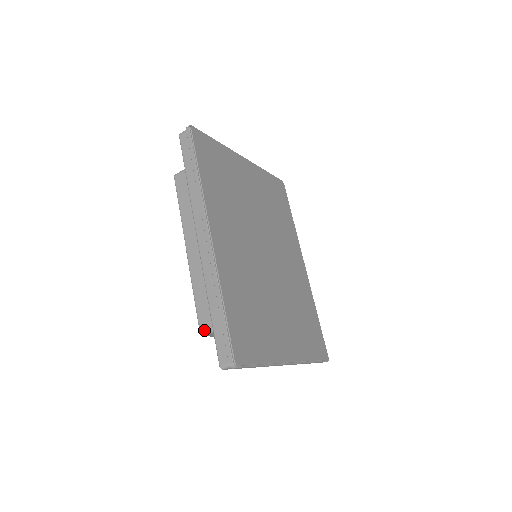
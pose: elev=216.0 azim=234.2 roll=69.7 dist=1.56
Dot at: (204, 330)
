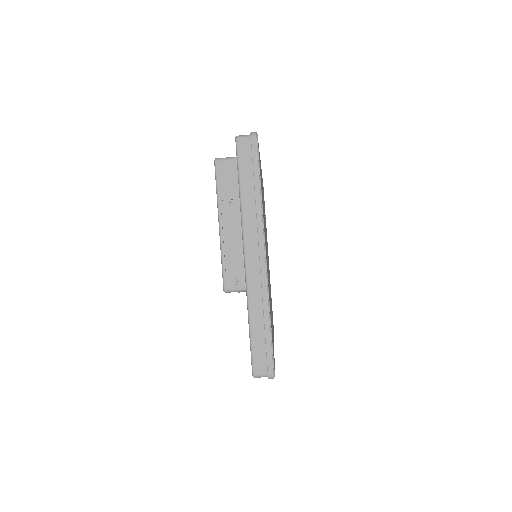
Dot at: (222, 158)
